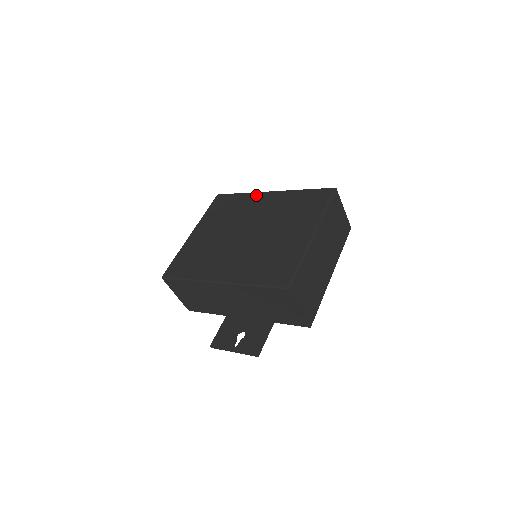
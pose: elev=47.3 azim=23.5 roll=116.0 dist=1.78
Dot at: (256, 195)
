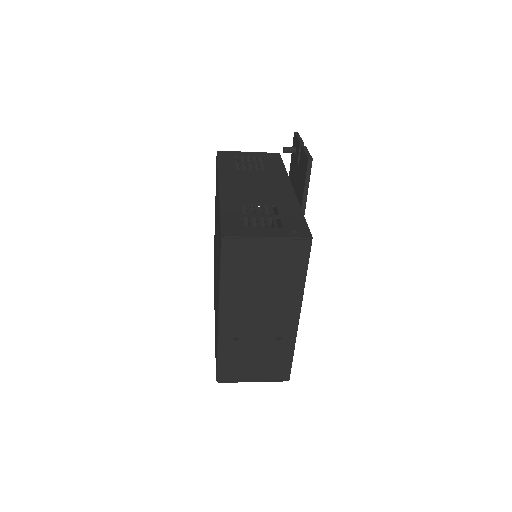
Dot at: occluded
